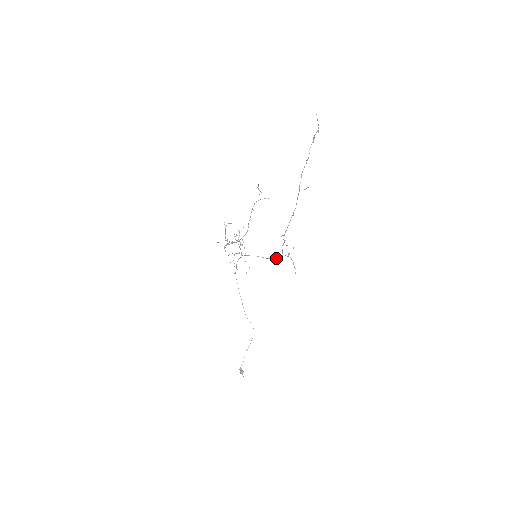
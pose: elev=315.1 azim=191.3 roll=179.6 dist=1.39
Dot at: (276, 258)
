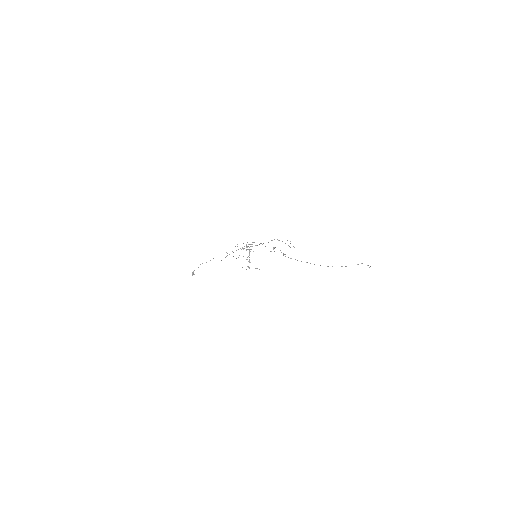
Dot at: occluded
